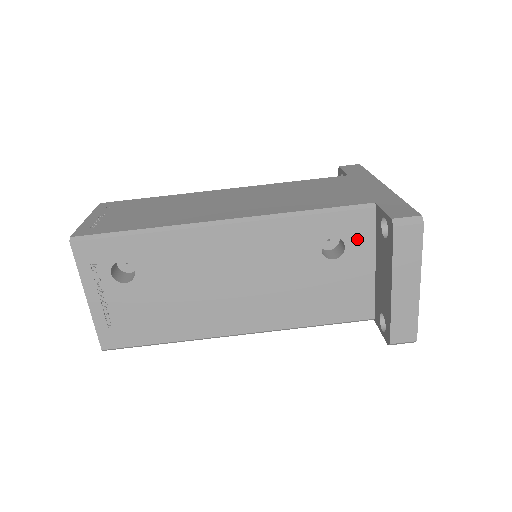
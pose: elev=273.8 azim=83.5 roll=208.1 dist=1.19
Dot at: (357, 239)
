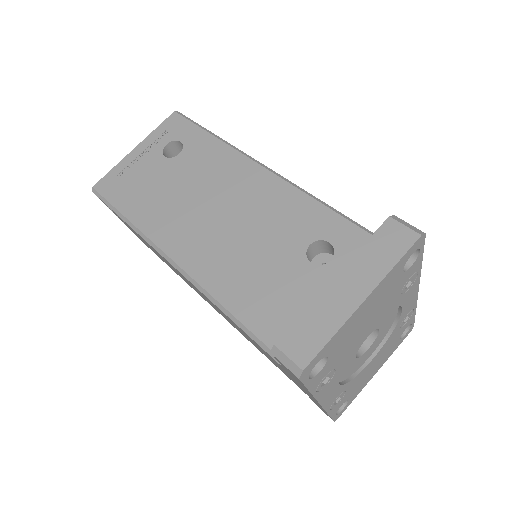
Dot at: occluded
